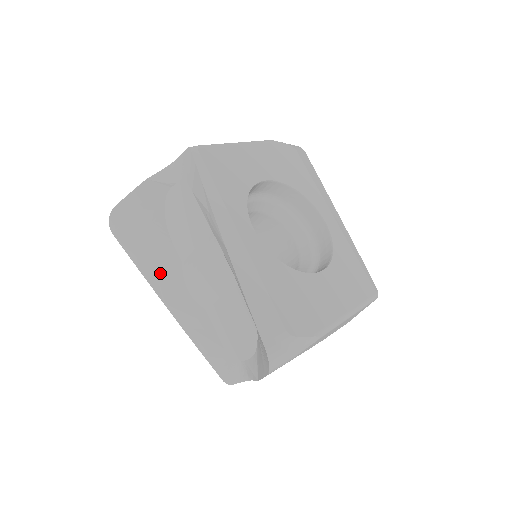
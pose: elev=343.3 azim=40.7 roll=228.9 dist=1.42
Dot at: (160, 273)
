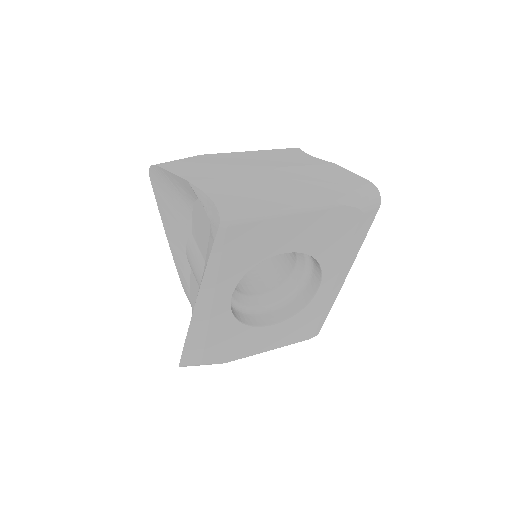
Dot at: (173, 225)
